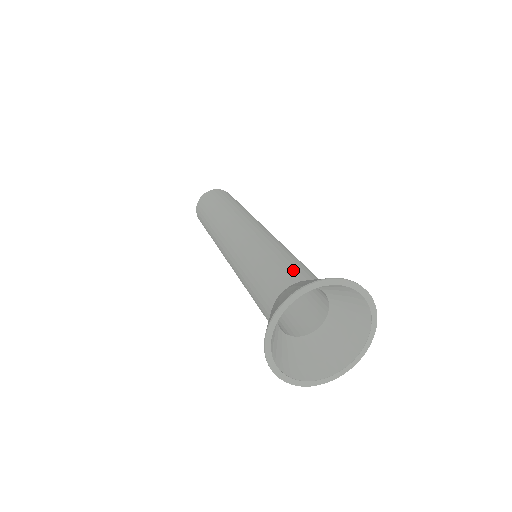
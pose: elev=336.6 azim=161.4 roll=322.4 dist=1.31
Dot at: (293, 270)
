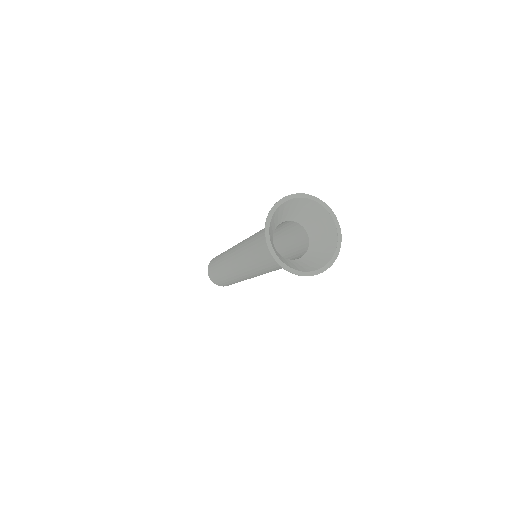
Dot at: occluded
